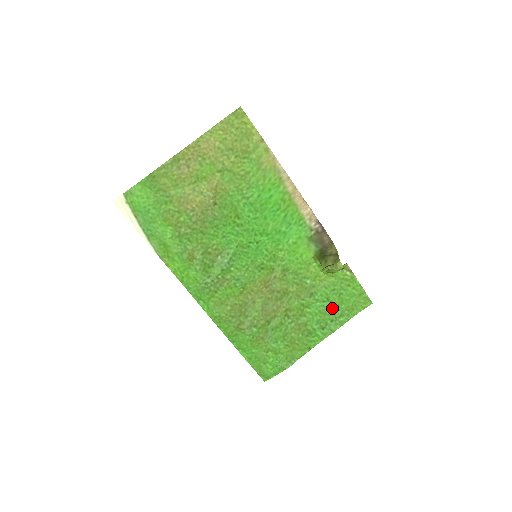
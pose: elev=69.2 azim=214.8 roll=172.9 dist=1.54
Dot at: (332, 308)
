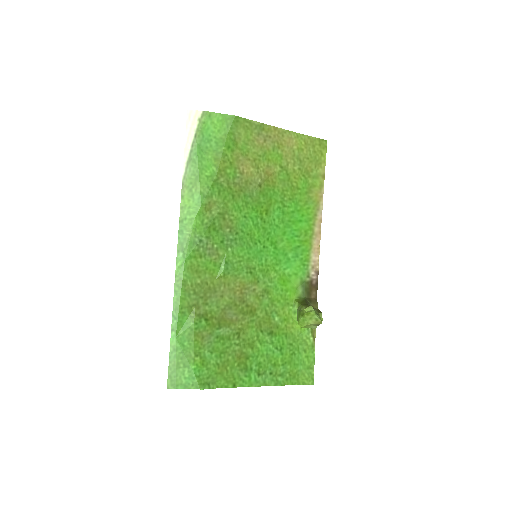
Dot at: (279, 361)
